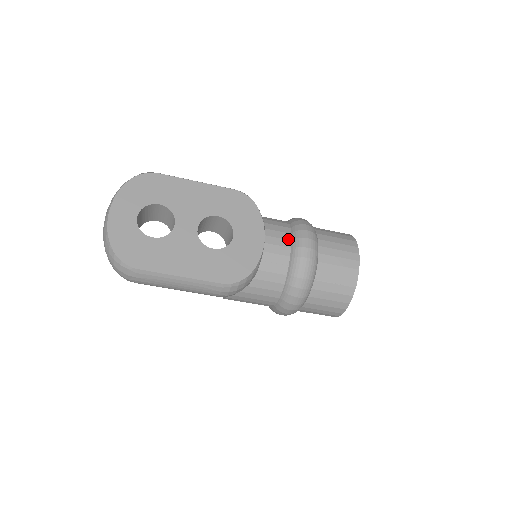
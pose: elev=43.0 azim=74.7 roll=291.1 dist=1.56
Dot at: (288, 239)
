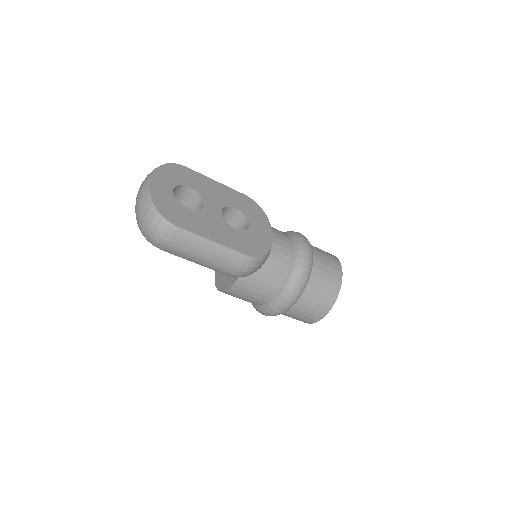
Dot at: (289, 239)
